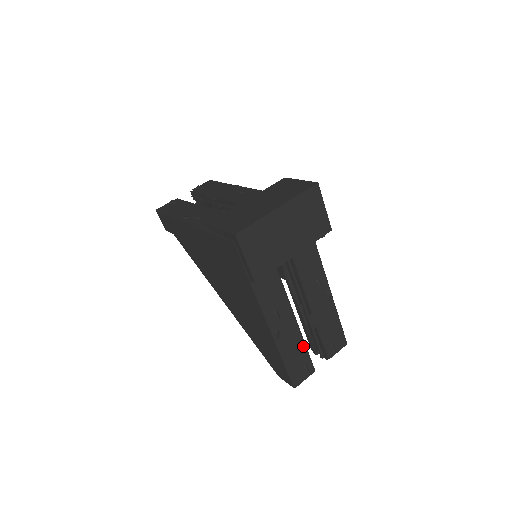
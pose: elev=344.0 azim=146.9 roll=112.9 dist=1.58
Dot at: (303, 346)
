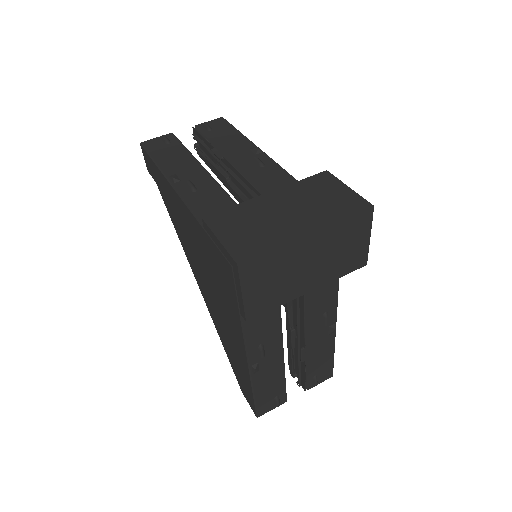
Dot at: (282, 379)
